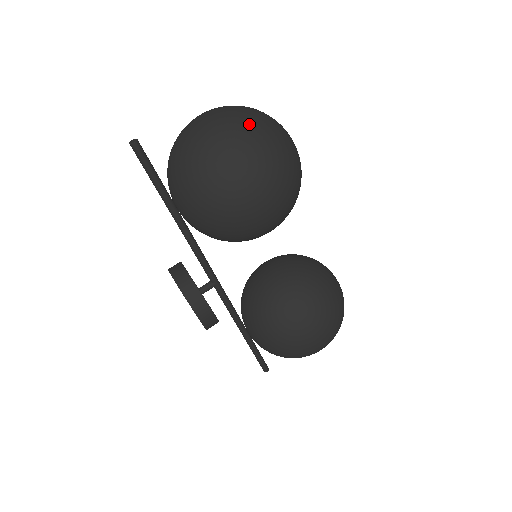
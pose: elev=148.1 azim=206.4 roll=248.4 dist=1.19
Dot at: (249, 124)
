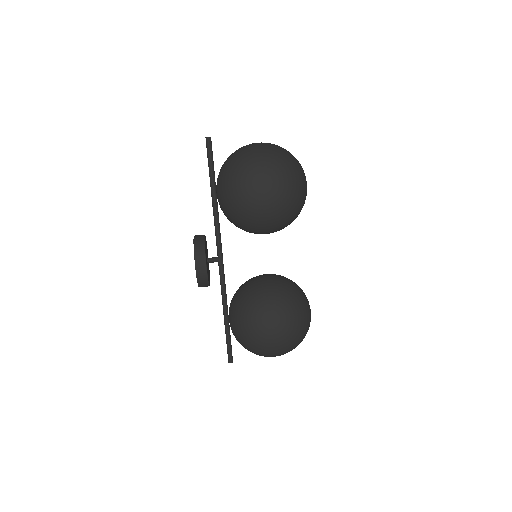
Dot at: (278, 152)
